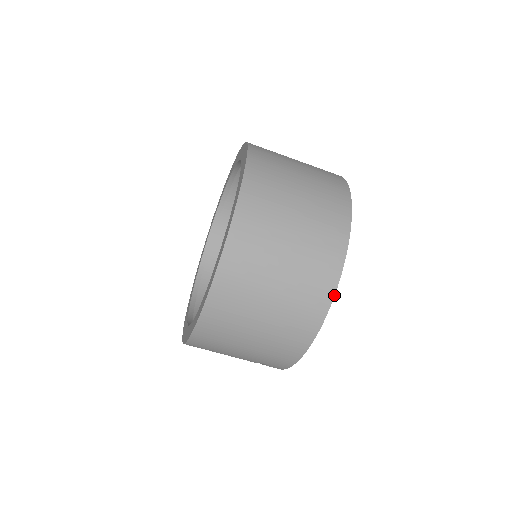
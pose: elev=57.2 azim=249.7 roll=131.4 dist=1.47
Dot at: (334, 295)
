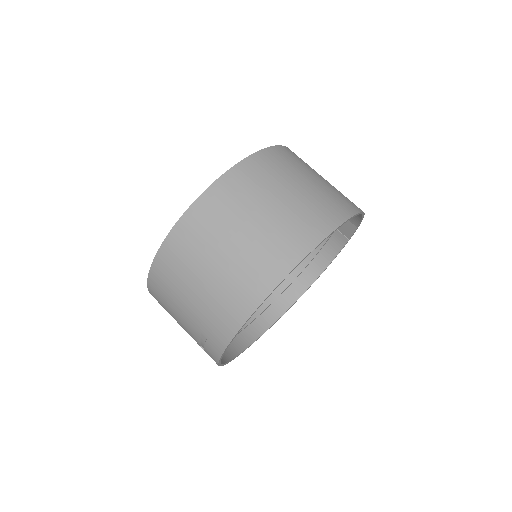
Dot at: (295, 267)
